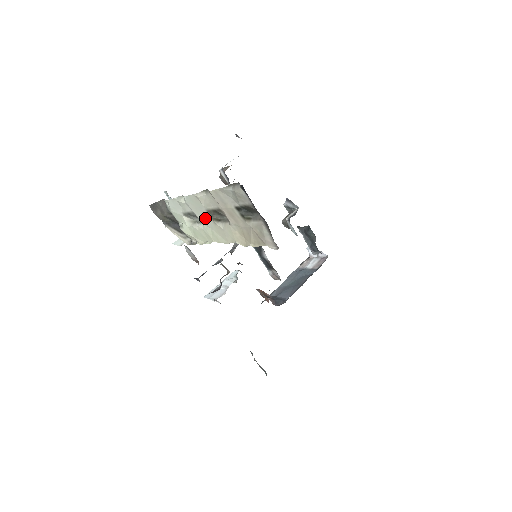
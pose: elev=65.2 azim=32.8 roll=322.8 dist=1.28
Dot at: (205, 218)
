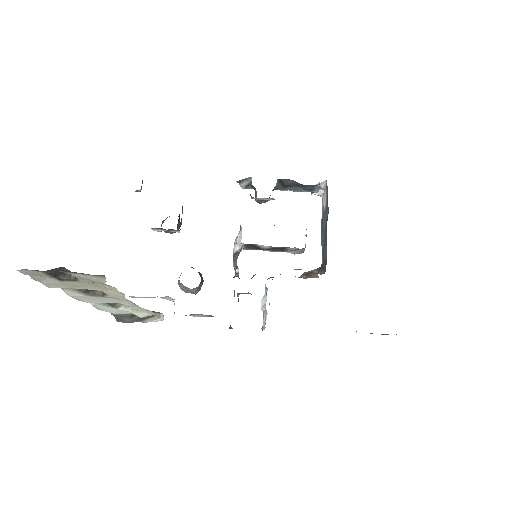
Dot at: (106, 300)
